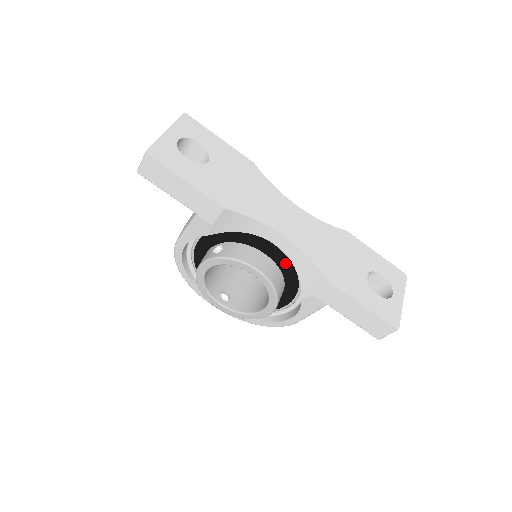
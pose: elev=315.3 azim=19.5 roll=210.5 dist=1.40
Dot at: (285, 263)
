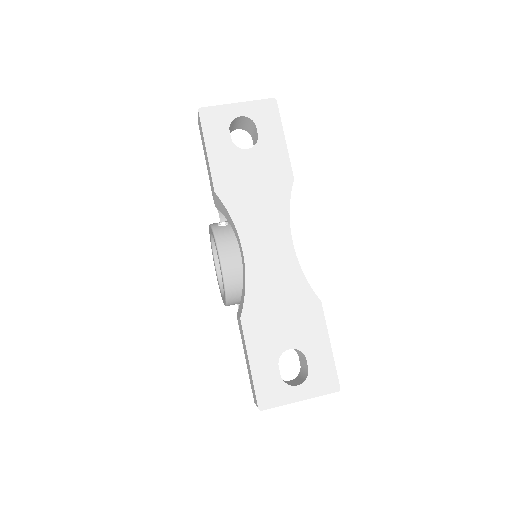
Dot at: occluded
